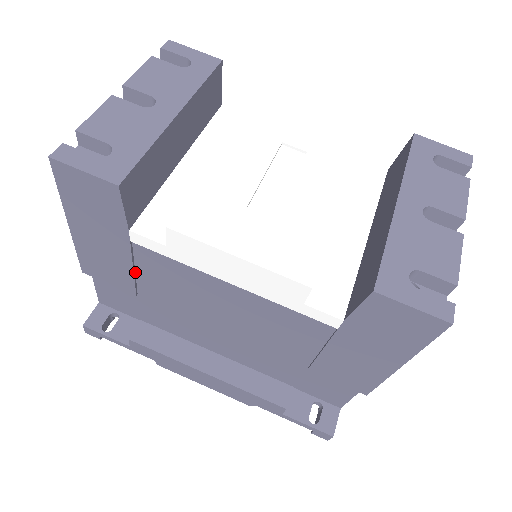
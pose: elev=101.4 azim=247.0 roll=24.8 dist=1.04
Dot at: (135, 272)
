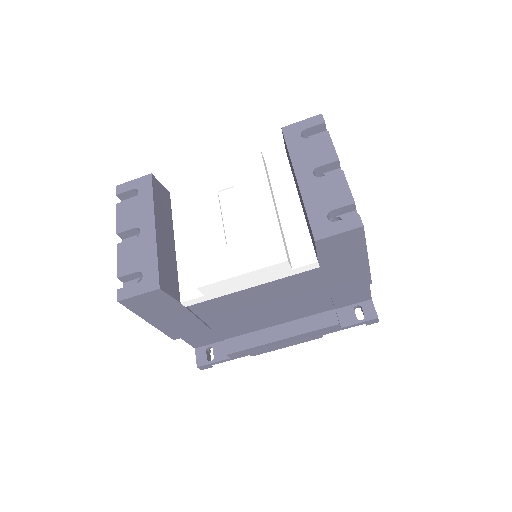
Dot at: (200, 319)
